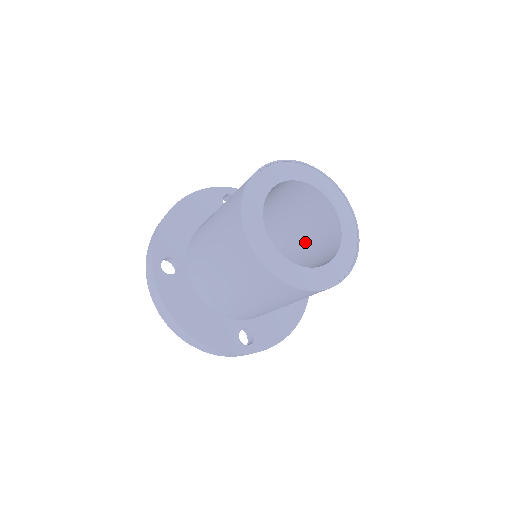
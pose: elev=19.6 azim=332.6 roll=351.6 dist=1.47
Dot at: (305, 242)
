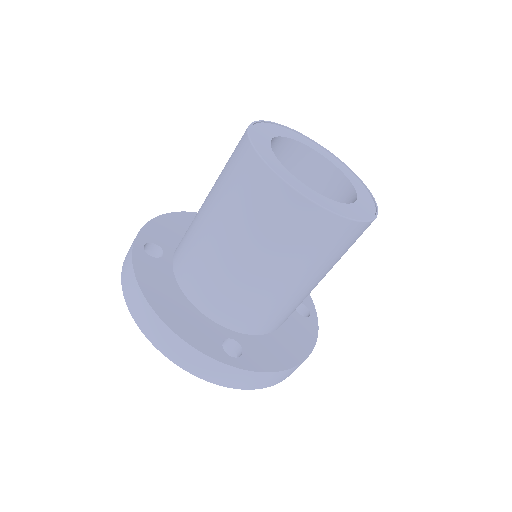
Dot at: occluded
